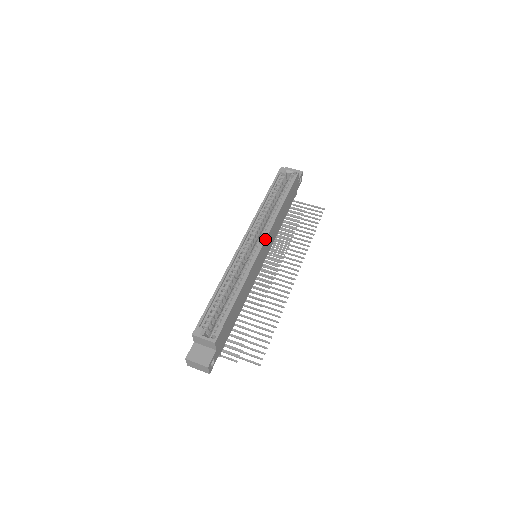
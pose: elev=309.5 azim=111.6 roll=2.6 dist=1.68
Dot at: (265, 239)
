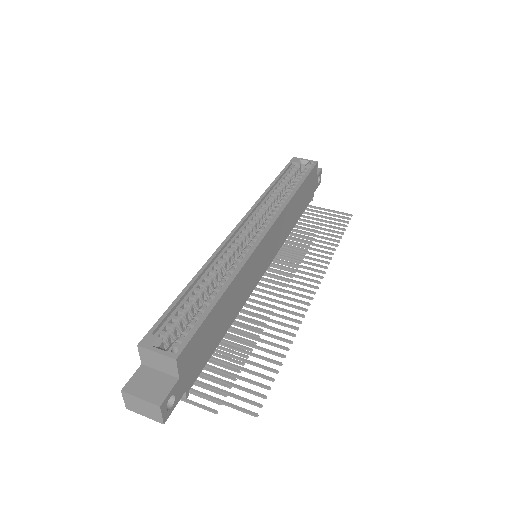
Dot at: (270, 226)
